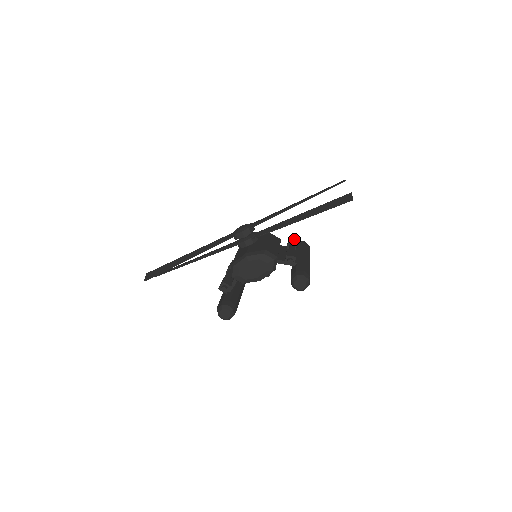
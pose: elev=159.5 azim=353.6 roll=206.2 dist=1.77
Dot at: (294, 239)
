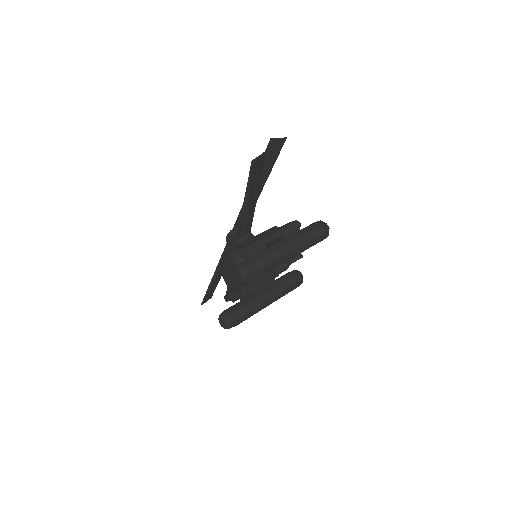
Dot at: (286, 224)
